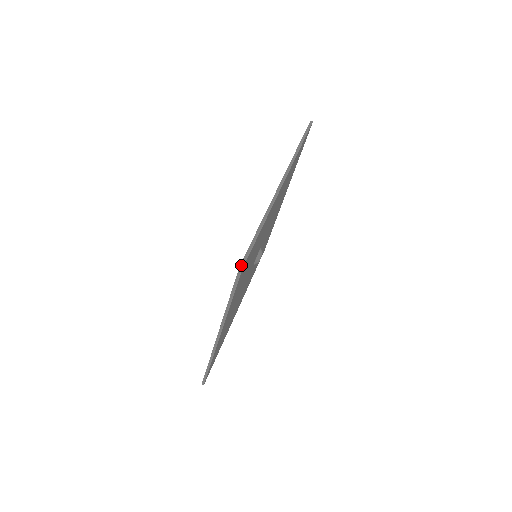
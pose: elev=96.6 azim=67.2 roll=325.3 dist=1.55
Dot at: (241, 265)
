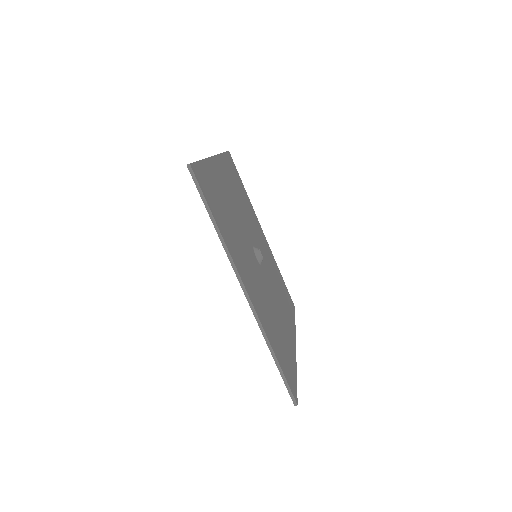
Dot at: (295, 405)
